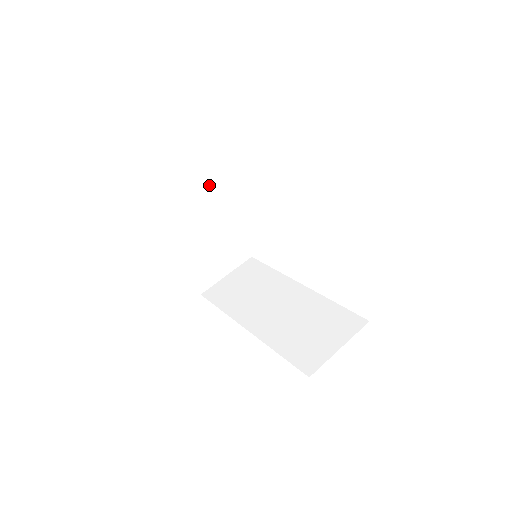
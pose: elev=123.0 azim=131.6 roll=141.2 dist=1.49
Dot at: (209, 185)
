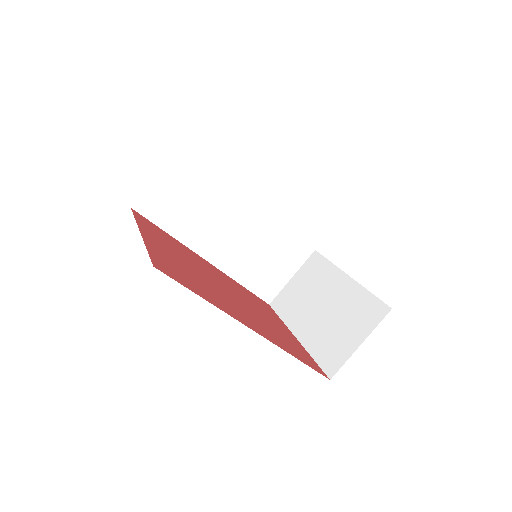
Dot at: occluded
